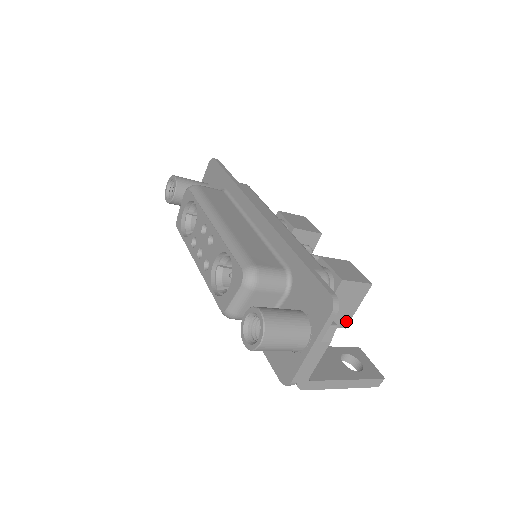
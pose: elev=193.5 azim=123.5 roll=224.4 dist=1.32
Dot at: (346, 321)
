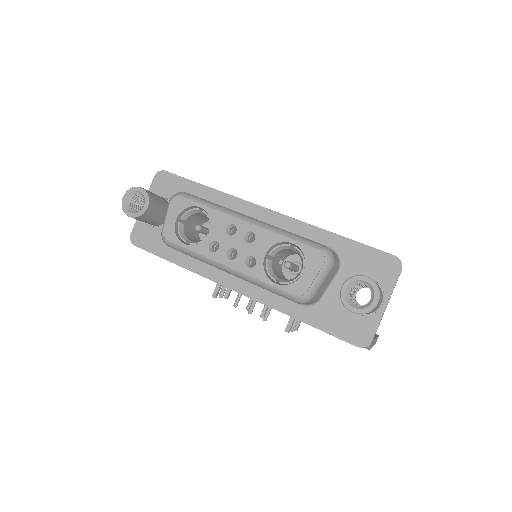
Dot at: occluded
